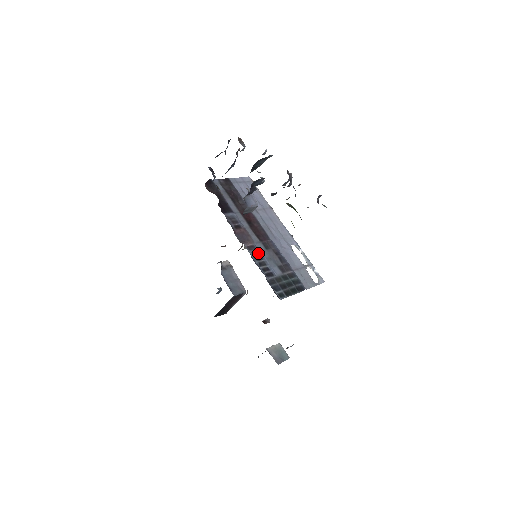
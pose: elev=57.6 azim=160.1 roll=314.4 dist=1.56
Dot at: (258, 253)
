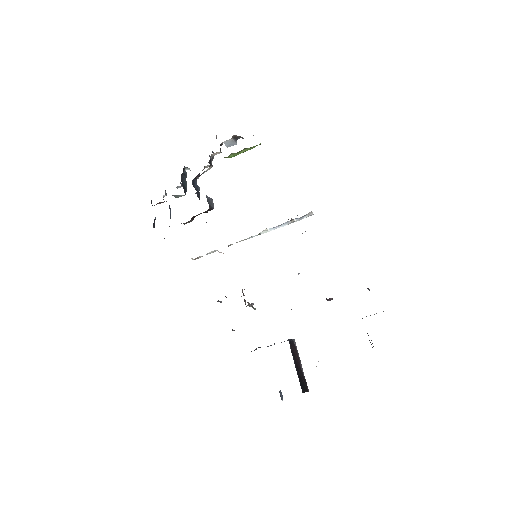
Dot at: occluded
